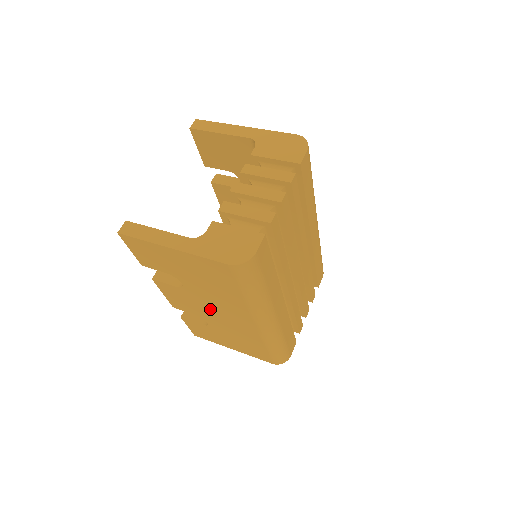
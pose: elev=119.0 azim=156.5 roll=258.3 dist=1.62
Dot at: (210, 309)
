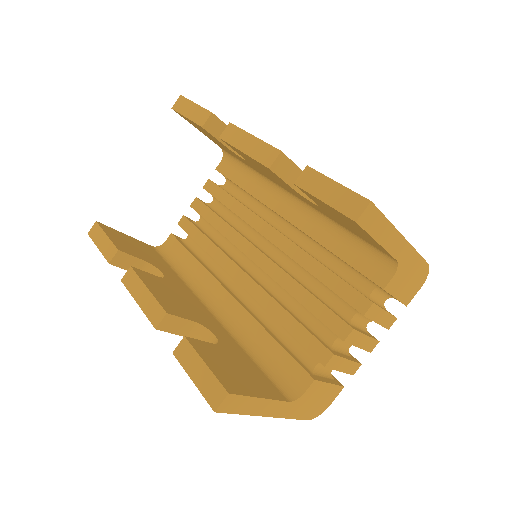
Dot at: occluded
